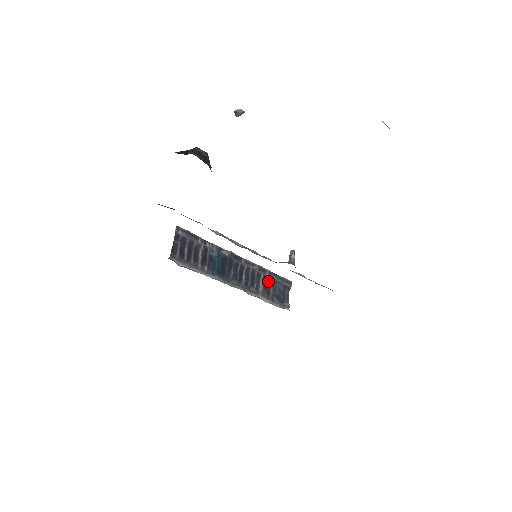
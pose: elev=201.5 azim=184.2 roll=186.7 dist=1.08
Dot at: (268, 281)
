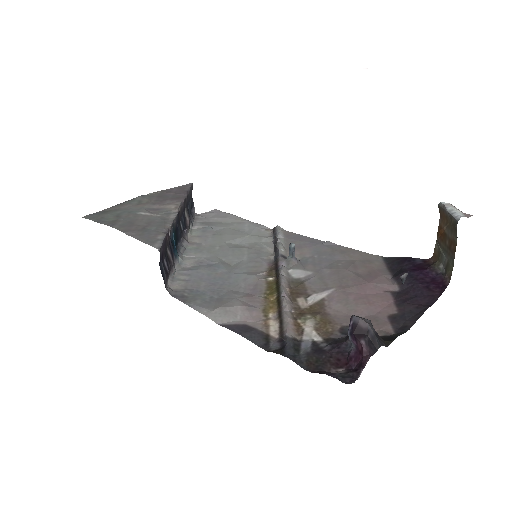
Dot at: (187, 205)
